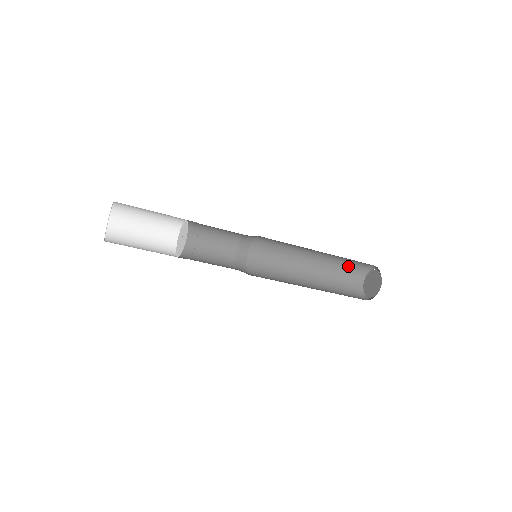
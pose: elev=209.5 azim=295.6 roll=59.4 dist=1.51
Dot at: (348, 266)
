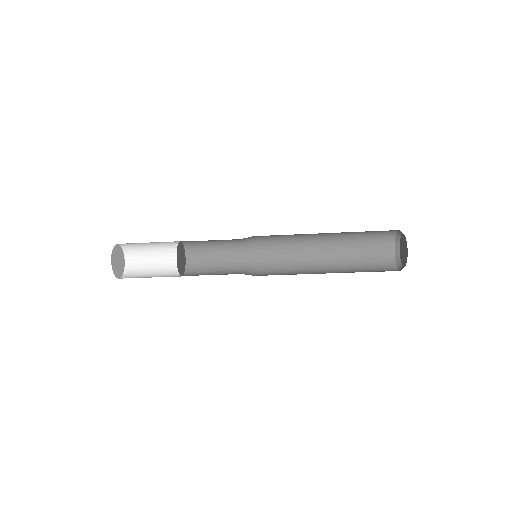
Dot at: (373, 243)
